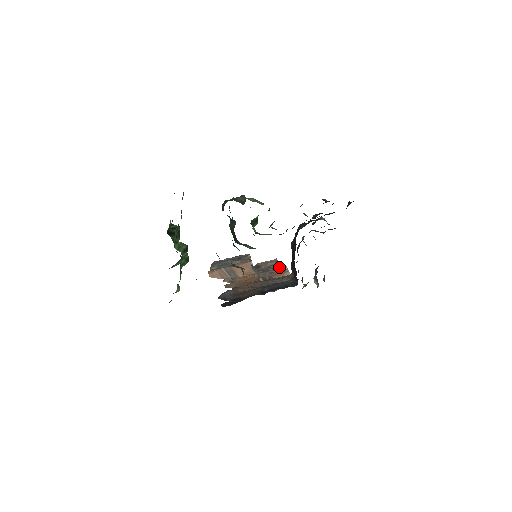
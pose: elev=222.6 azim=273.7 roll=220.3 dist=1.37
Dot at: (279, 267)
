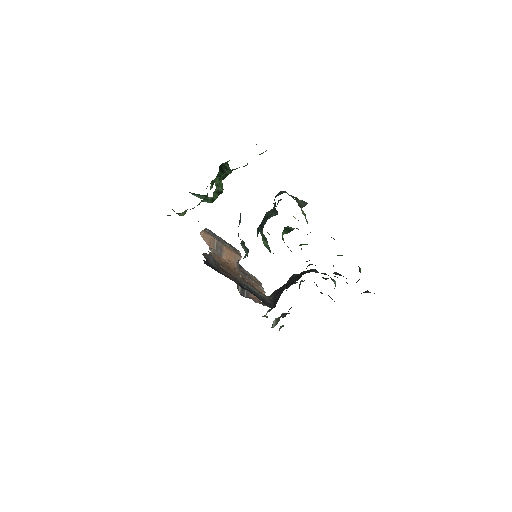
Dot at: occluded
